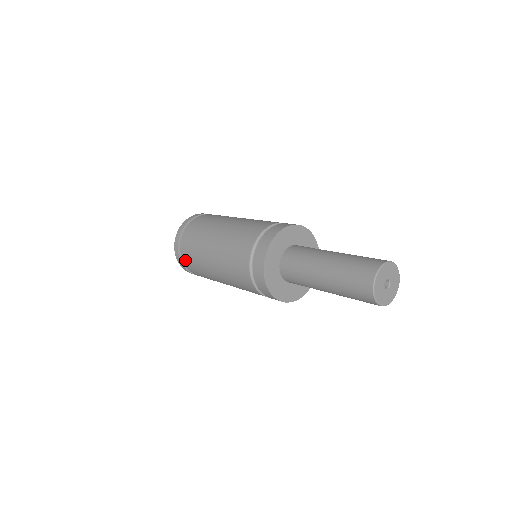
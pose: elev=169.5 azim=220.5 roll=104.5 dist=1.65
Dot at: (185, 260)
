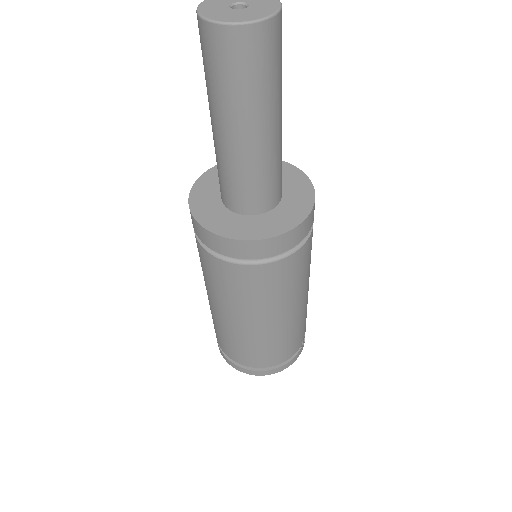
Dot at: (216, 335)
